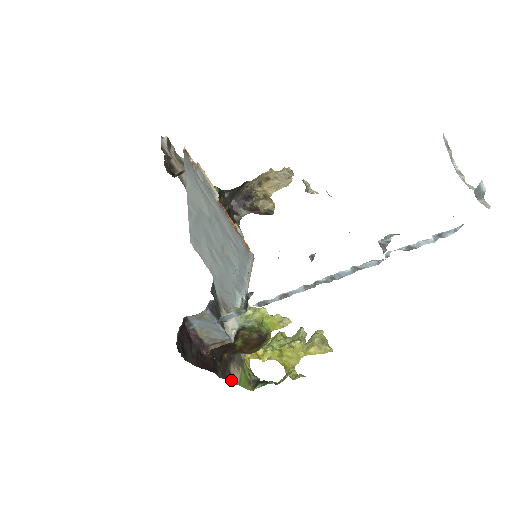
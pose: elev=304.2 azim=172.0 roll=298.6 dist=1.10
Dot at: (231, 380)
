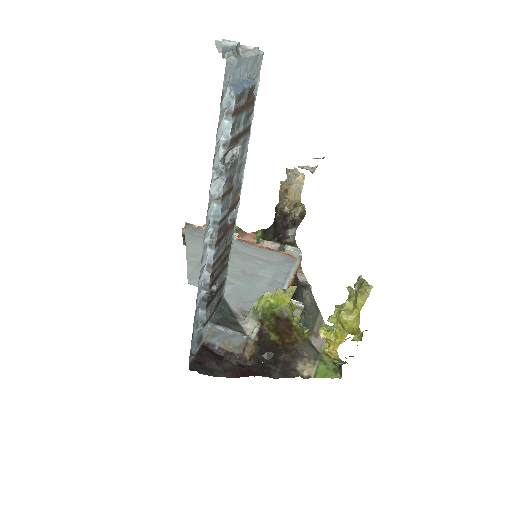
Dot at: (296, 376)
